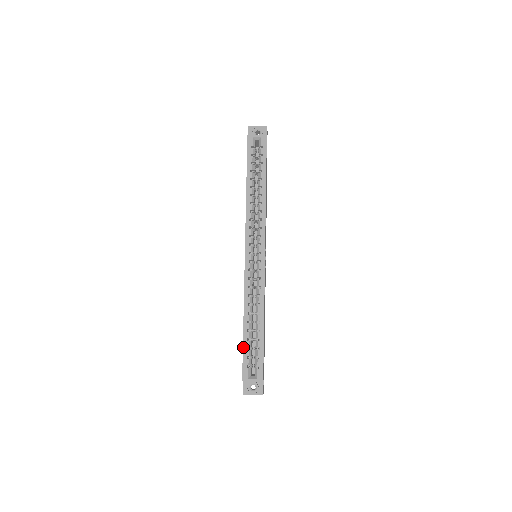
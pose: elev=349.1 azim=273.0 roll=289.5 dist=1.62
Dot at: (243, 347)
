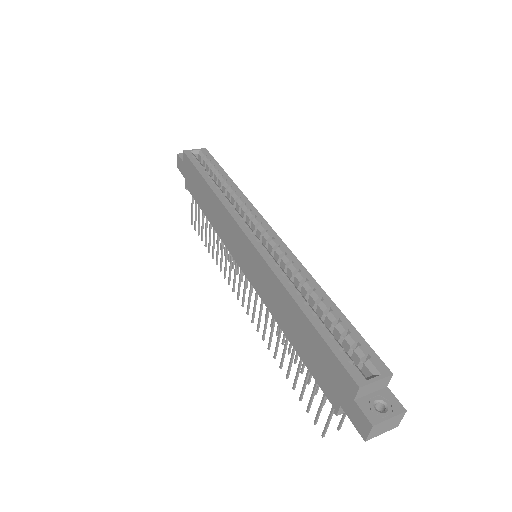
Dot at: (322, 337)
